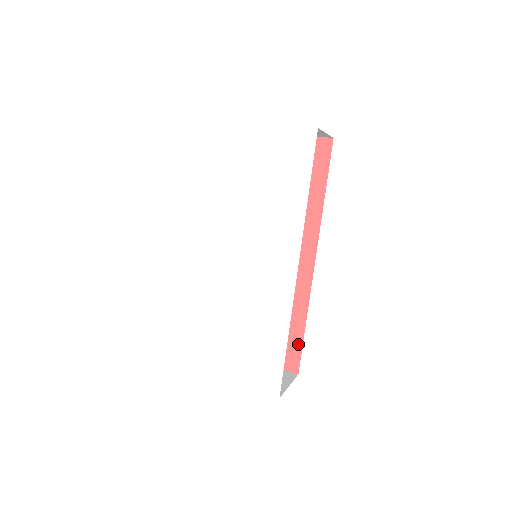
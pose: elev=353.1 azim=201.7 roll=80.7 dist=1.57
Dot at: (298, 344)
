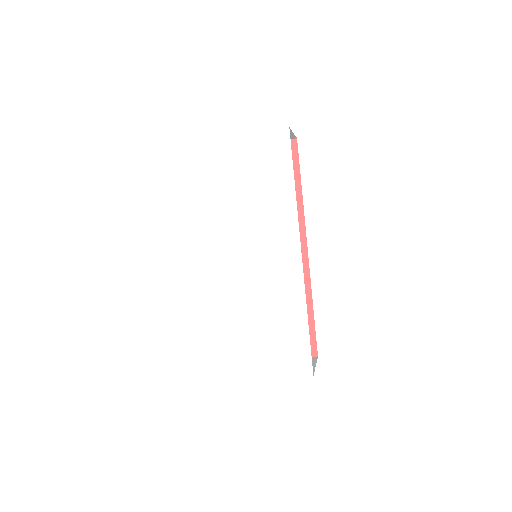
Dot at: (311, 328)
